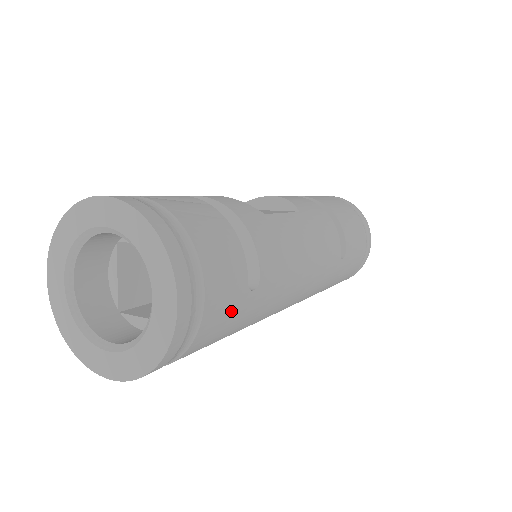
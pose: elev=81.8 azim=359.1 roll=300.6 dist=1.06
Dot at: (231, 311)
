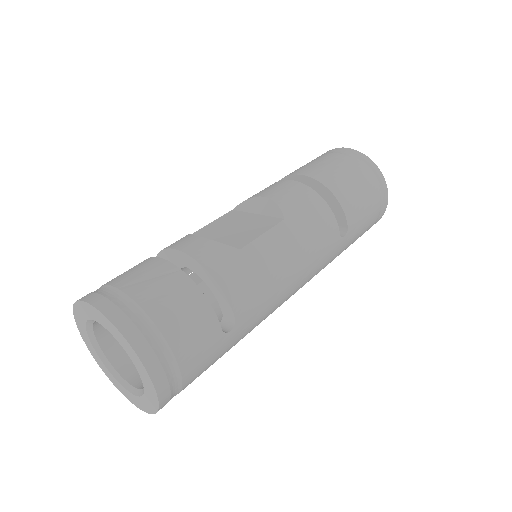
Dot at: (211, 355)
